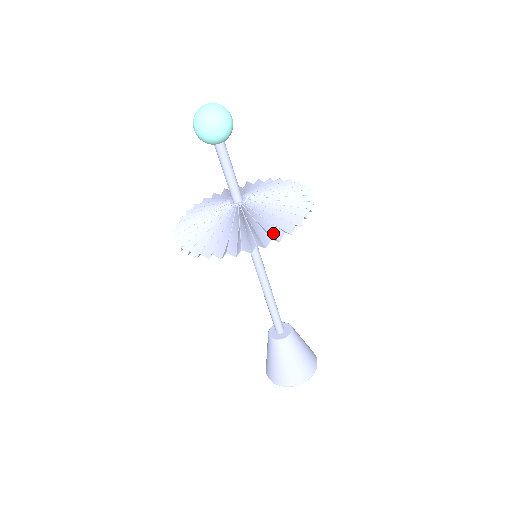
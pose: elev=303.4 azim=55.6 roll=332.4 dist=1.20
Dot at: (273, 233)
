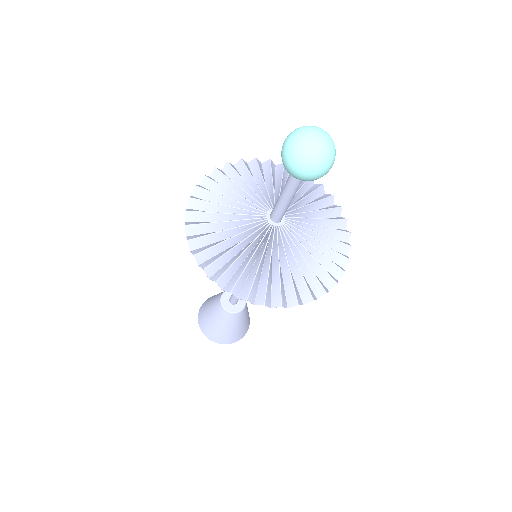
Dot at: (322, 278)
